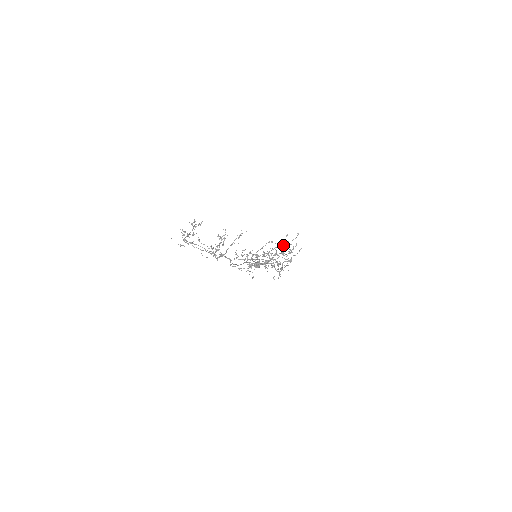
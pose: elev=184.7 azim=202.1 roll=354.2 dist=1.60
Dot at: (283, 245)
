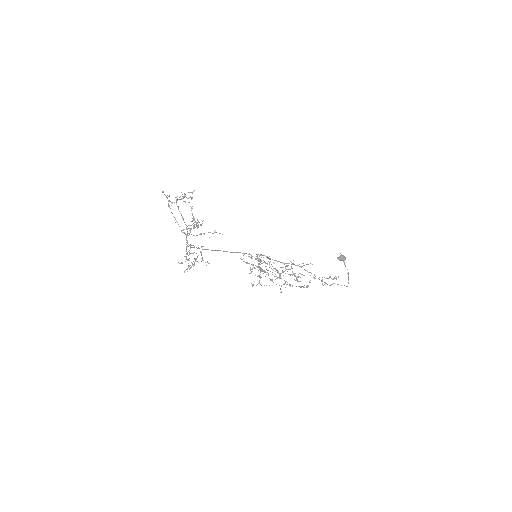
Dot at: (276, 269)
